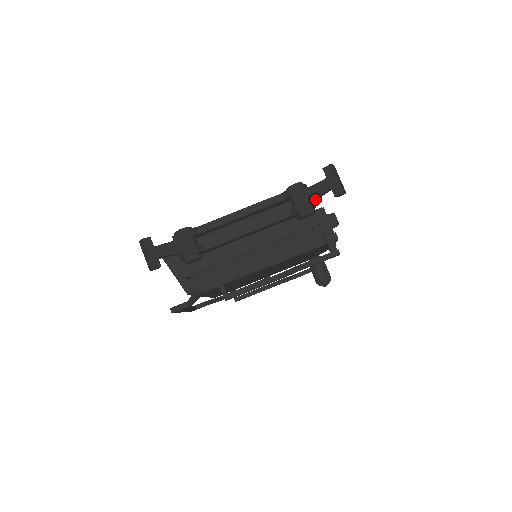
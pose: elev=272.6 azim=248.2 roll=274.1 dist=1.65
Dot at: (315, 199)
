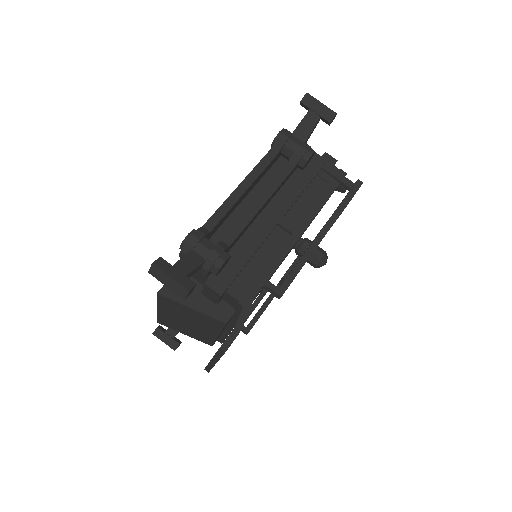
Dot at: (307, 139)
